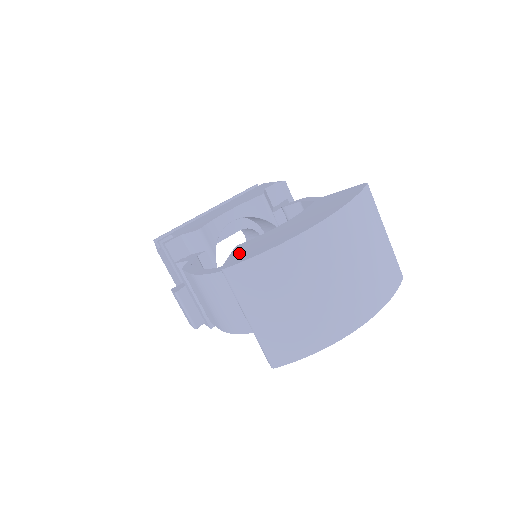
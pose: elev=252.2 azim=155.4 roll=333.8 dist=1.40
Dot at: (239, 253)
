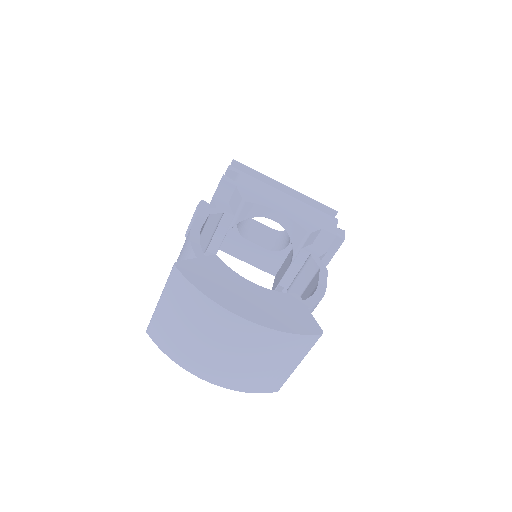
Dot at: (201, 266)
